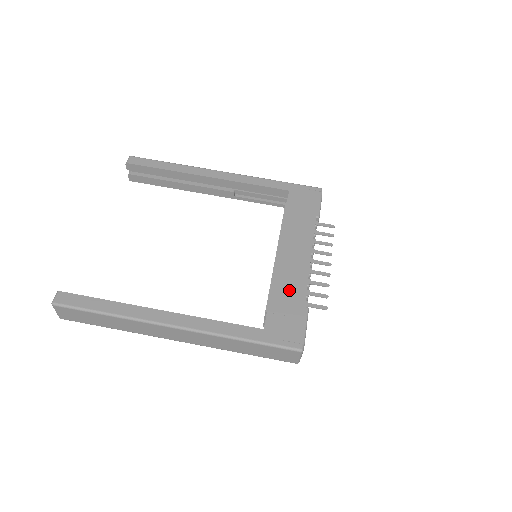
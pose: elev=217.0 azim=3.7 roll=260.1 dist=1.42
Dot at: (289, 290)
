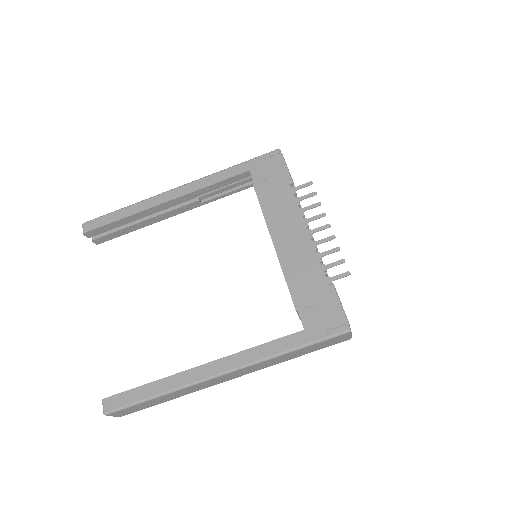
Dot at: (306, 276)
